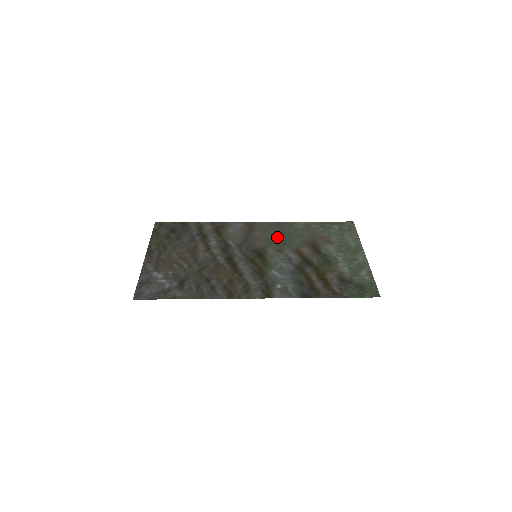
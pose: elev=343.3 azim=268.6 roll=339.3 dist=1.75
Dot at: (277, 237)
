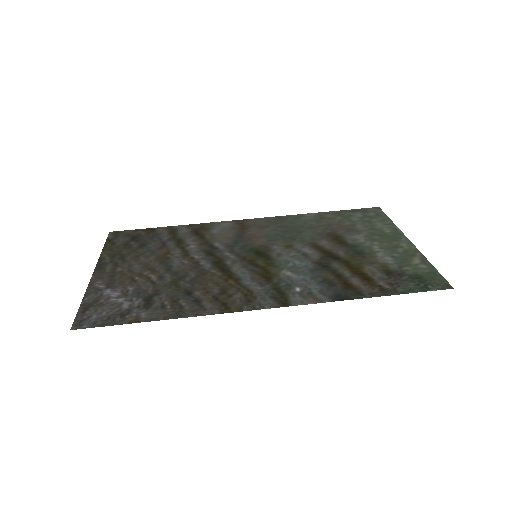
Dot at: (281, 232)
